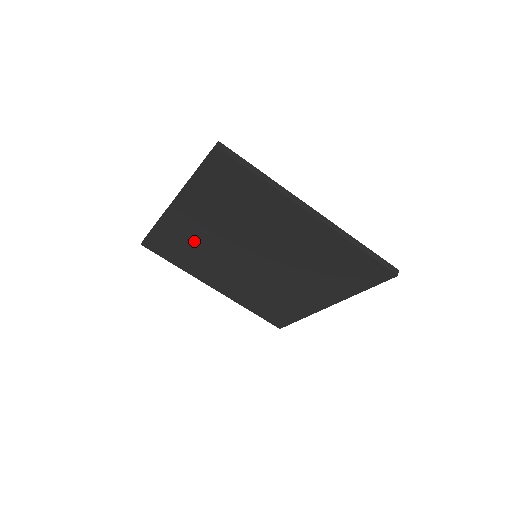
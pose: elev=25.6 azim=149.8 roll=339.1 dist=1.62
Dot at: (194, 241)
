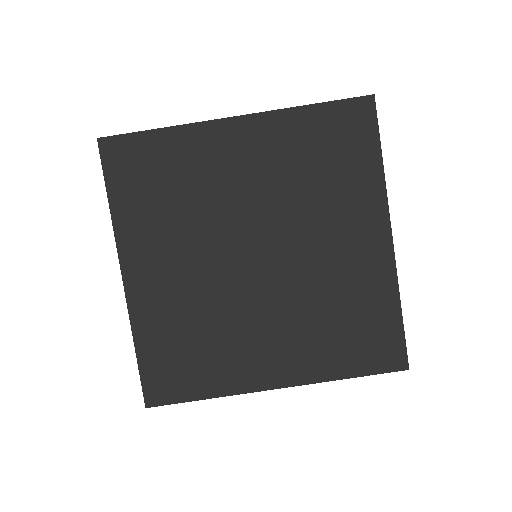
Dot at: (197, 183)
